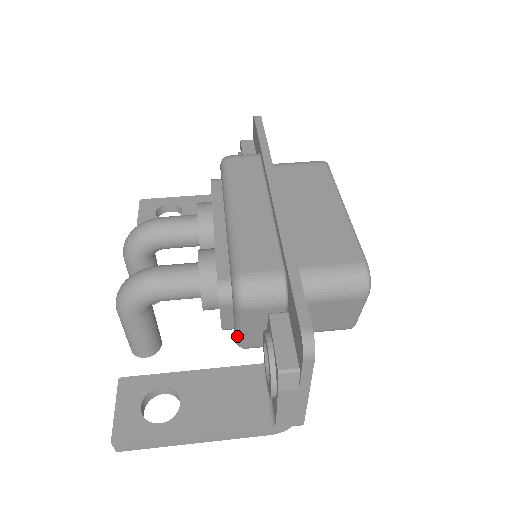
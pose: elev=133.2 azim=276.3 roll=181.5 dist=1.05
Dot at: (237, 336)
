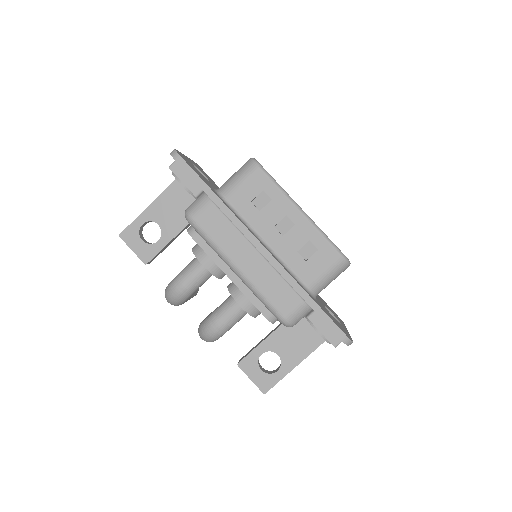
Dot at: occluded
